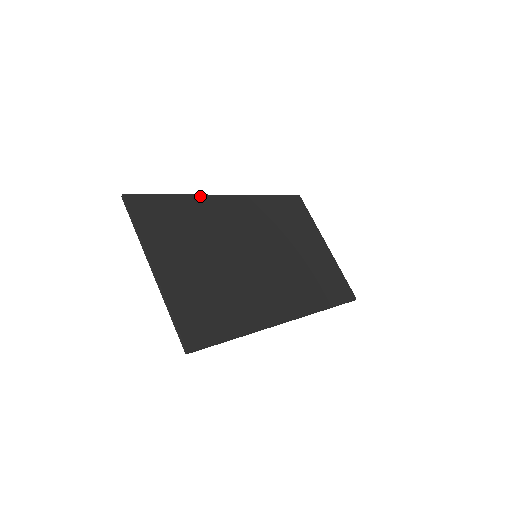
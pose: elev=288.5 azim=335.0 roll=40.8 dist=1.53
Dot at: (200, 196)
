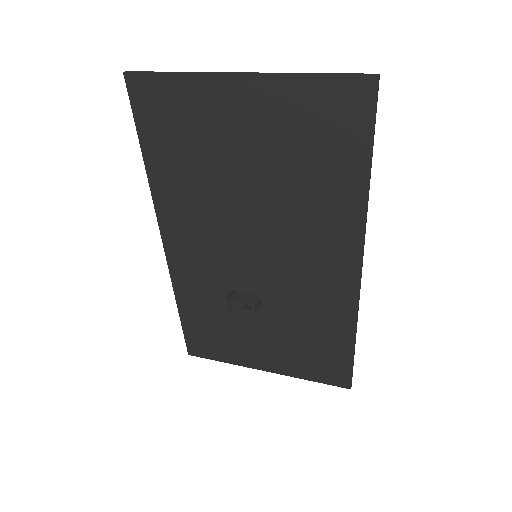
Dot at: (157, 197)
